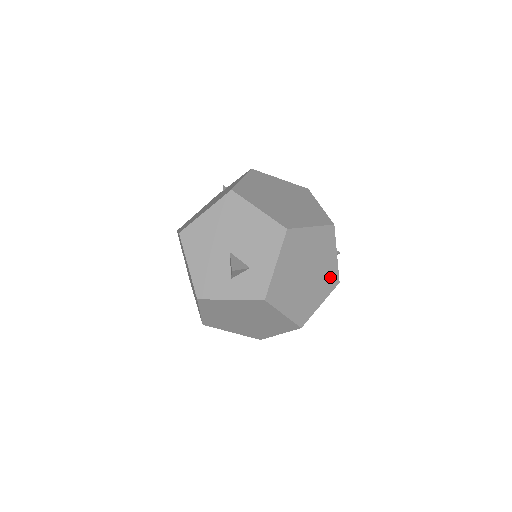
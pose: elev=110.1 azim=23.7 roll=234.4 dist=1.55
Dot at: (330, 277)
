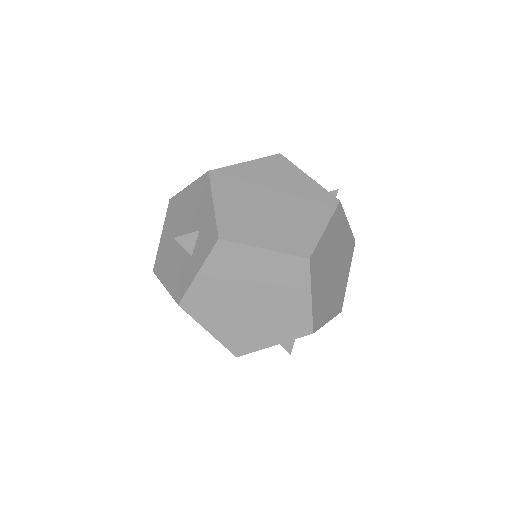
Dot at: (317, 199)
